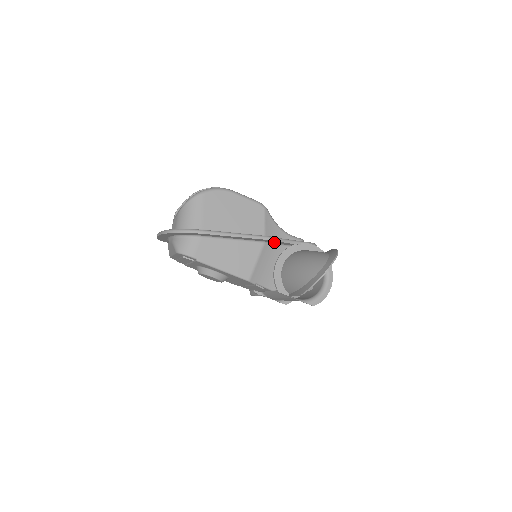
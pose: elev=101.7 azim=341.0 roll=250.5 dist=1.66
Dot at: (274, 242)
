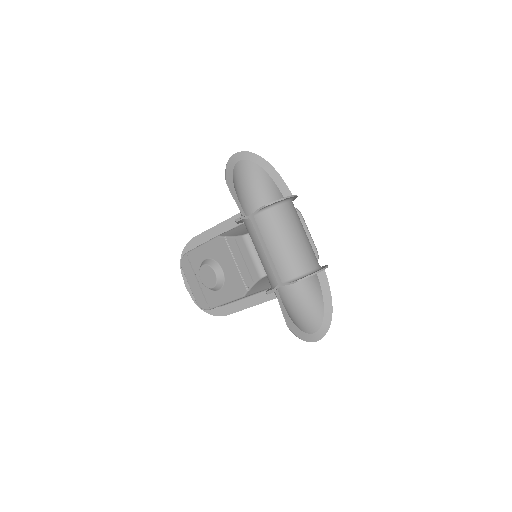
Dot at: occluded
